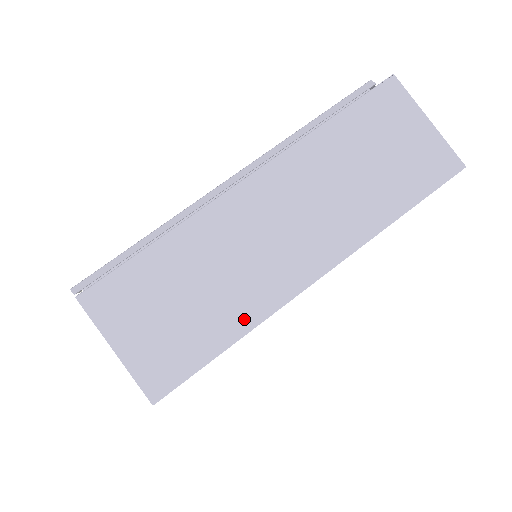
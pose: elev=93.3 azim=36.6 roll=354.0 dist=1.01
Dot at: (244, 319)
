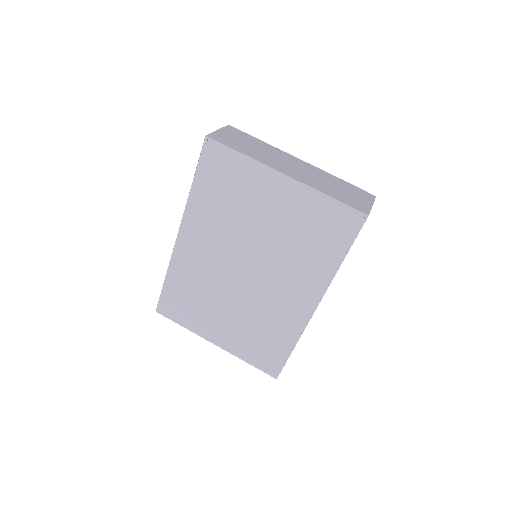
Dot at: (253, 156)
